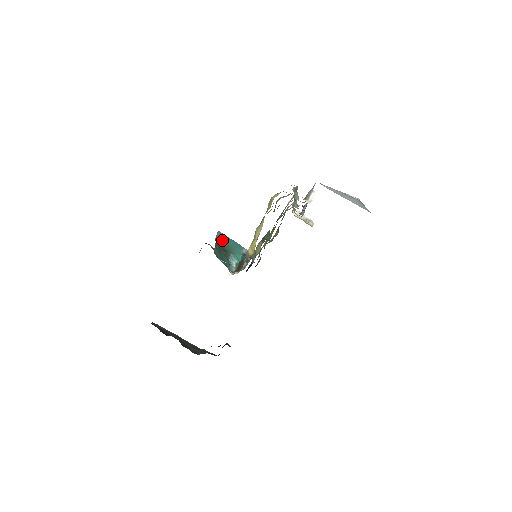
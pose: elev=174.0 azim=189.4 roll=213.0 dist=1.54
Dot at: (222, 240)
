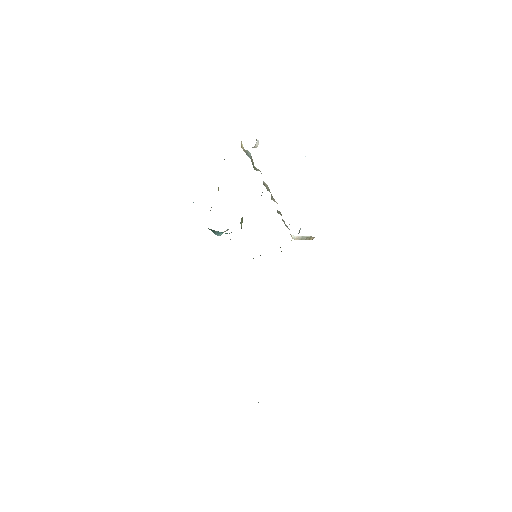
Dot at: occluded
